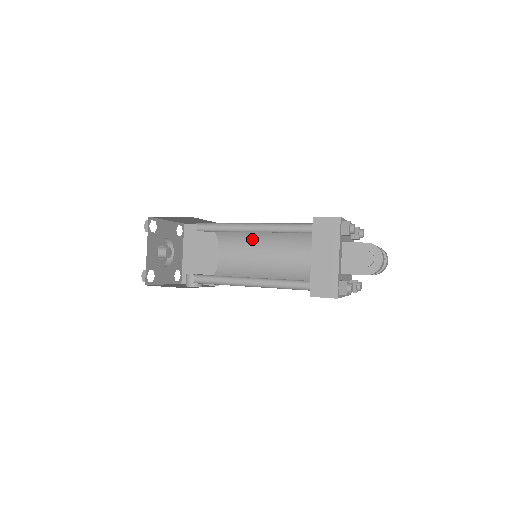
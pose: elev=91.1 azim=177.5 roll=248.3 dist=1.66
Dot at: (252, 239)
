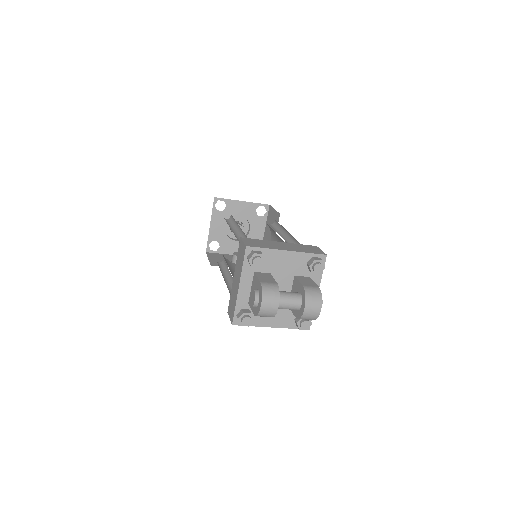
Dot at: (278, 237)
